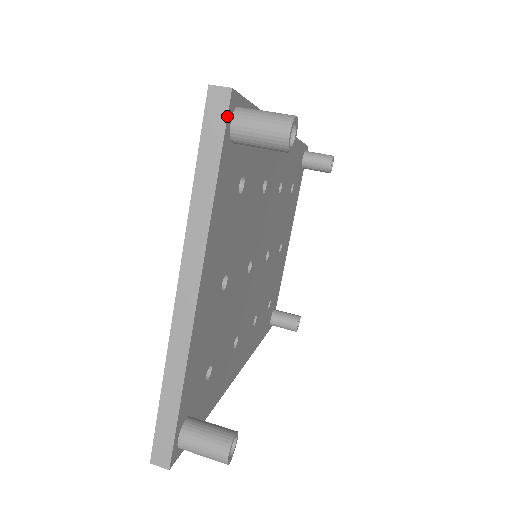
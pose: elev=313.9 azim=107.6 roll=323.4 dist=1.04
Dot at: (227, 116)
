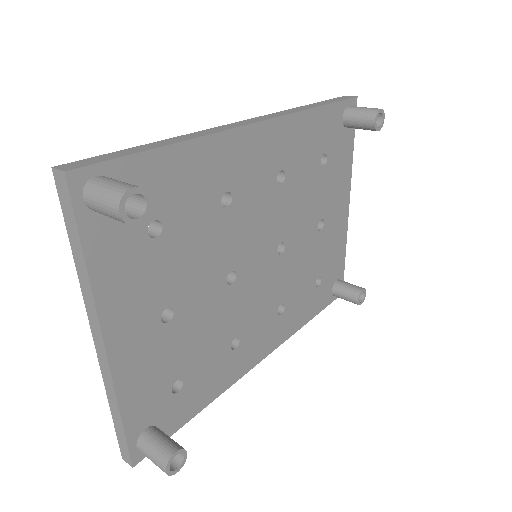
Dot at: (70, 198)
